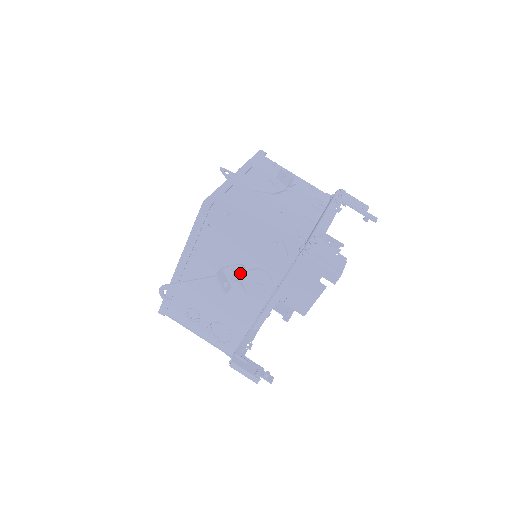
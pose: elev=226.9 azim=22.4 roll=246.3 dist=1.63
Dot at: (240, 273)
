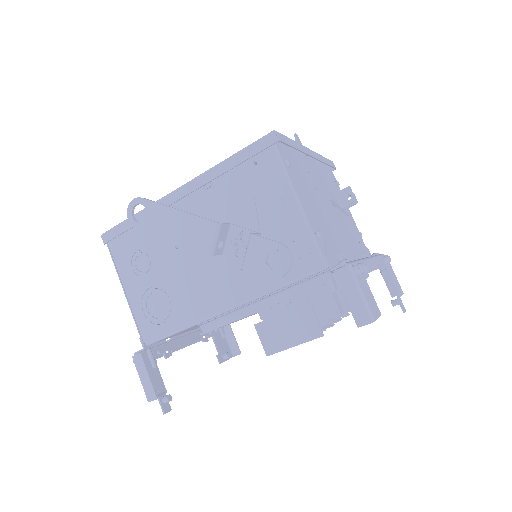
Dot at: (256, 237)
